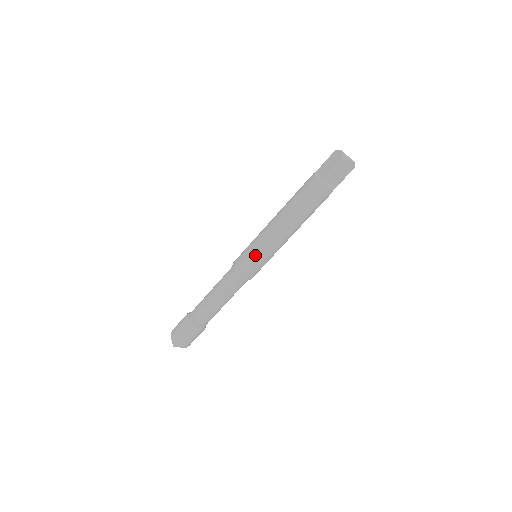
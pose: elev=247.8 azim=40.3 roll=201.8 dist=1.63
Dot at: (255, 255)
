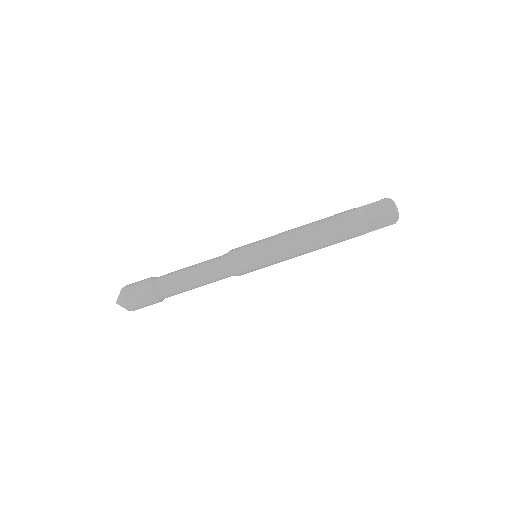
Dot at: (259, 257)
